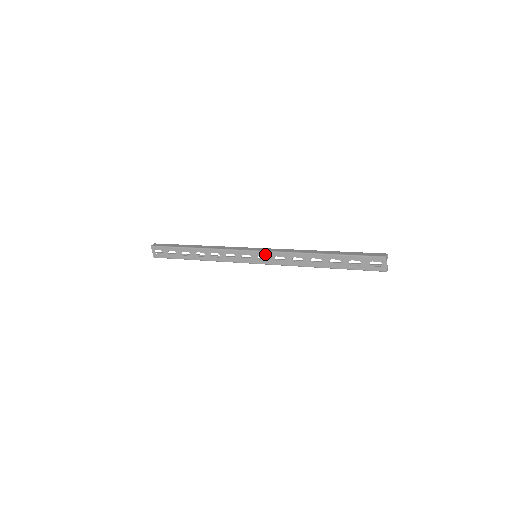
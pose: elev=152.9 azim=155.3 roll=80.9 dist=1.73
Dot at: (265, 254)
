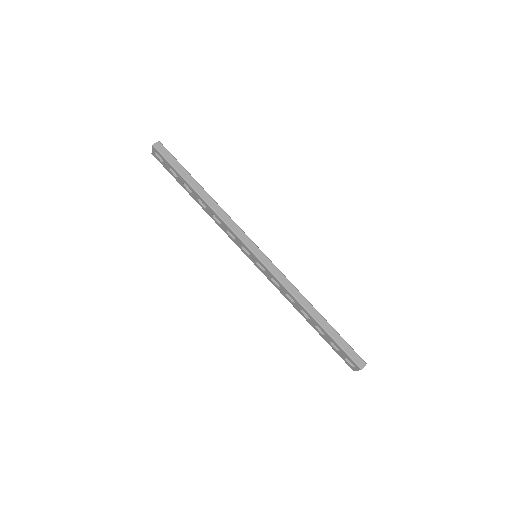
Dot at: (264, 268)
